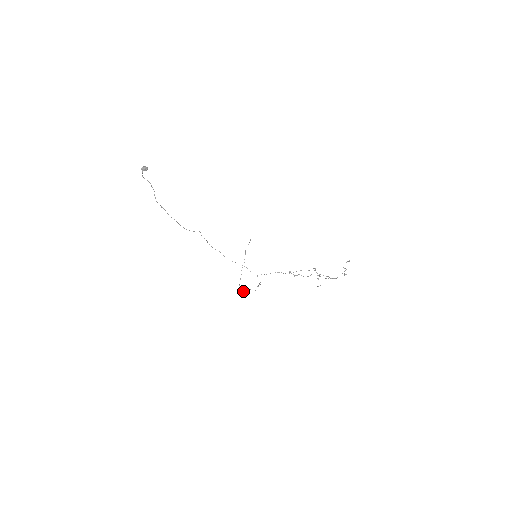
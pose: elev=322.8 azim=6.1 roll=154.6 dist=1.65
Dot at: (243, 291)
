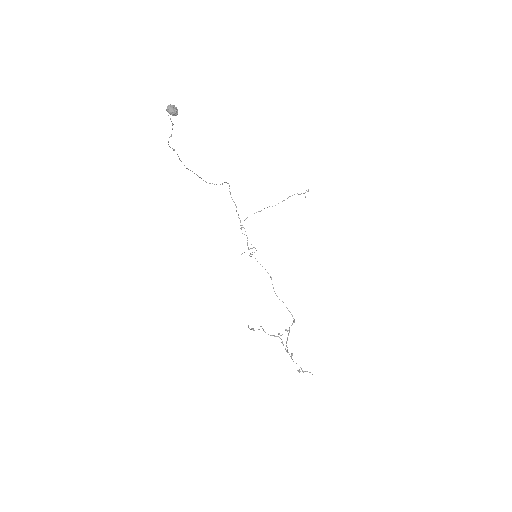
Dot at: (241, 229)
